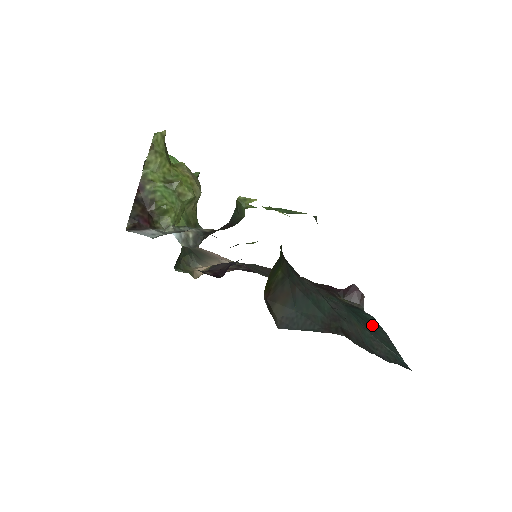
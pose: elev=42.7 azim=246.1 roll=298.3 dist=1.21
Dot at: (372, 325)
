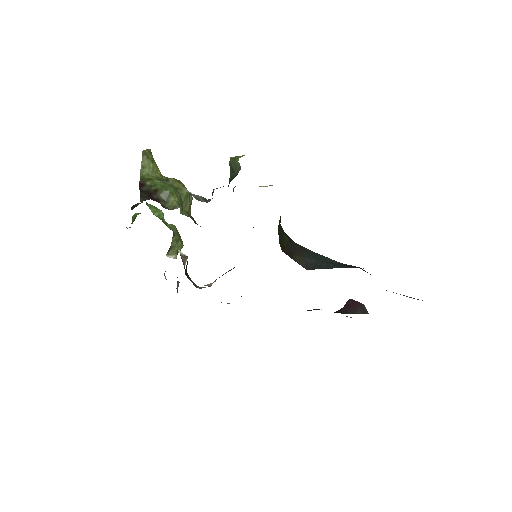
Dot at: occluded
